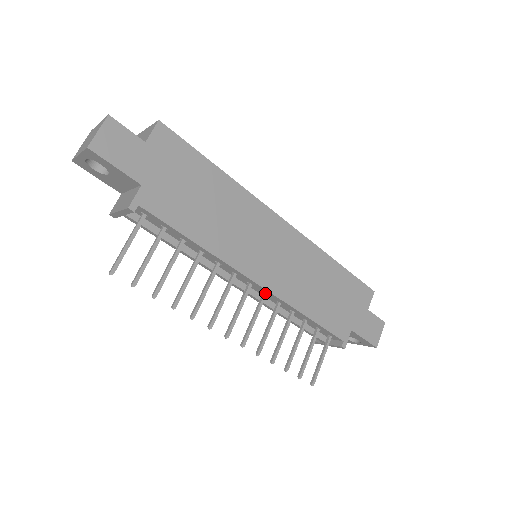
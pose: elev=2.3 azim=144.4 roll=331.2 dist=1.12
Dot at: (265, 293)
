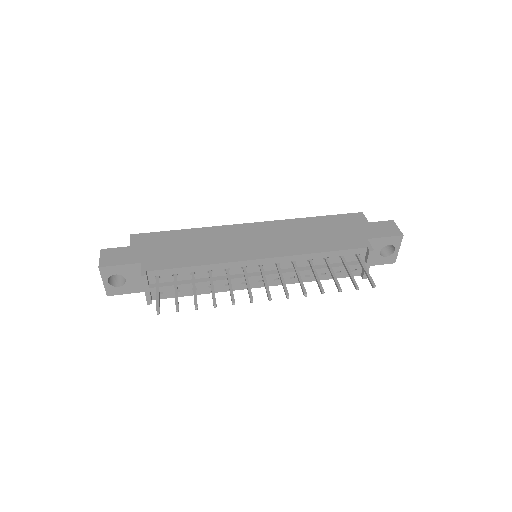
Dot at: (276, 263)
